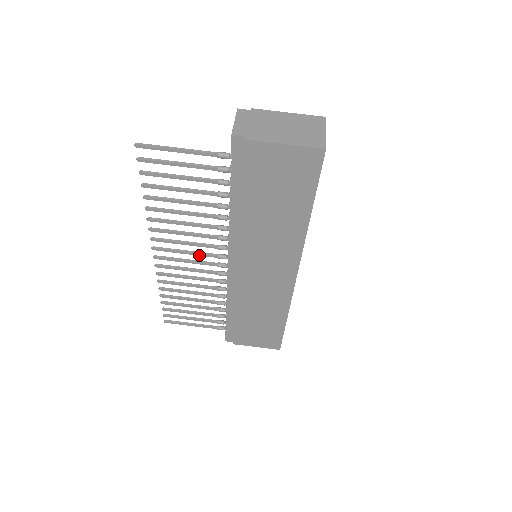
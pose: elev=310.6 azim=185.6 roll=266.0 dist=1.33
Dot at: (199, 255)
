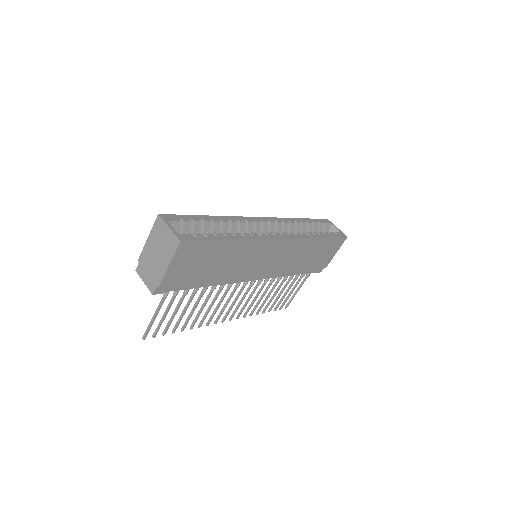
Dot at: occluded
